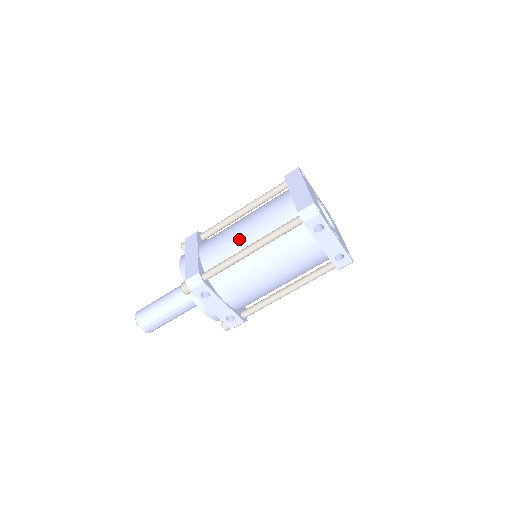
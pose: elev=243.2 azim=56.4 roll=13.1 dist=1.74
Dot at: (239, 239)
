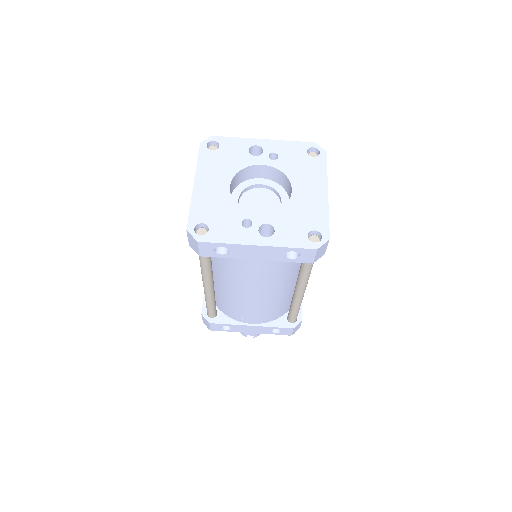
Dot at: occluded
